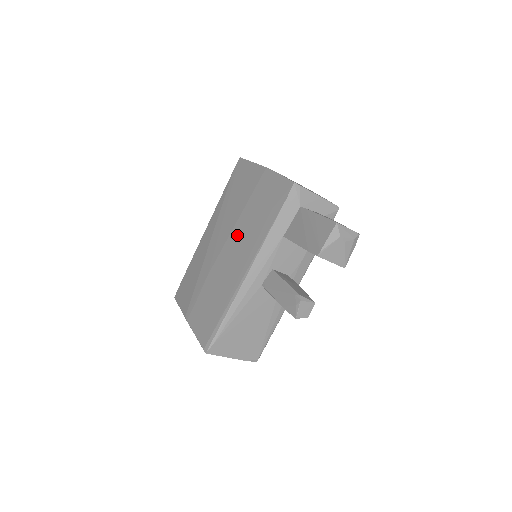
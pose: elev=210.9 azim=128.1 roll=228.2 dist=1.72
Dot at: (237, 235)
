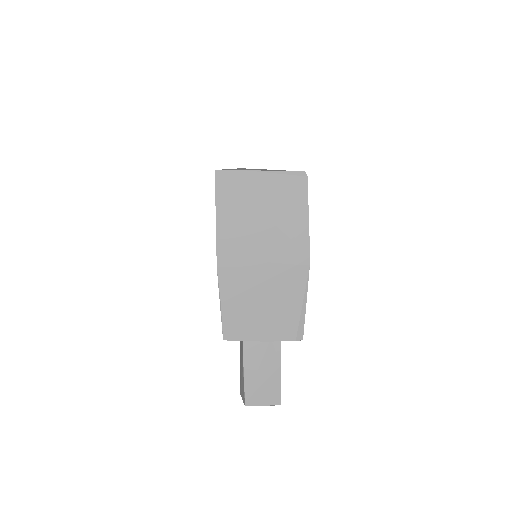
Dot at: occluded
